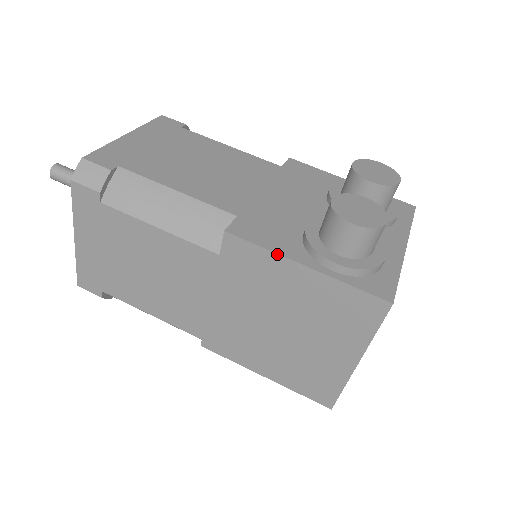
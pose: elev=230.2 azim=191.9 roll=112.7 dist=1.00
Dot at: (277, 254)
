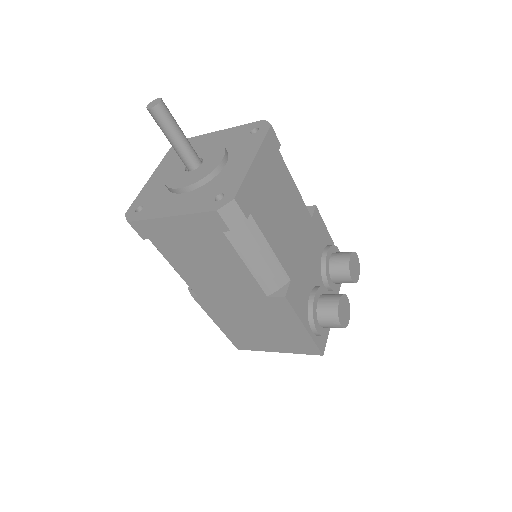
Dot at: (299, 318)
